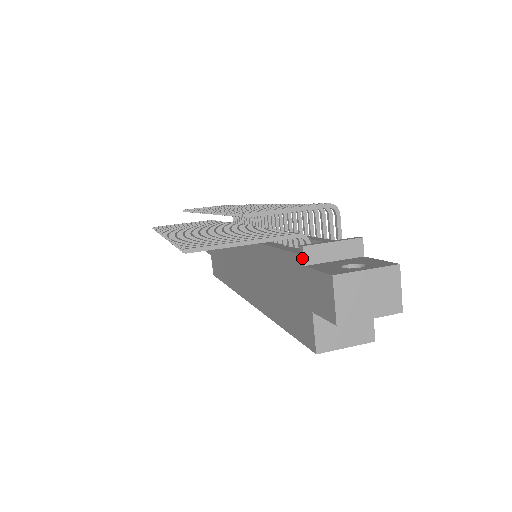
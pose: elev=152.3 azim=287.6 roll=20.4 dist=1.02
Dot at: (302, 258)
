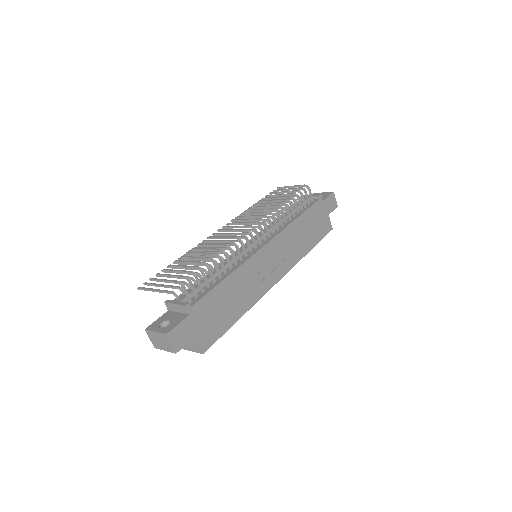
Dot at: (168, 306)
